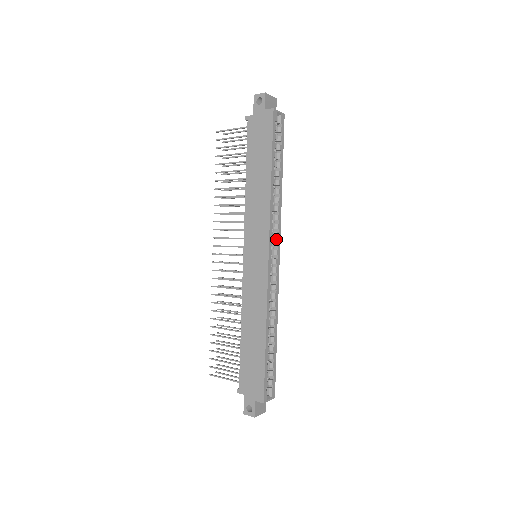
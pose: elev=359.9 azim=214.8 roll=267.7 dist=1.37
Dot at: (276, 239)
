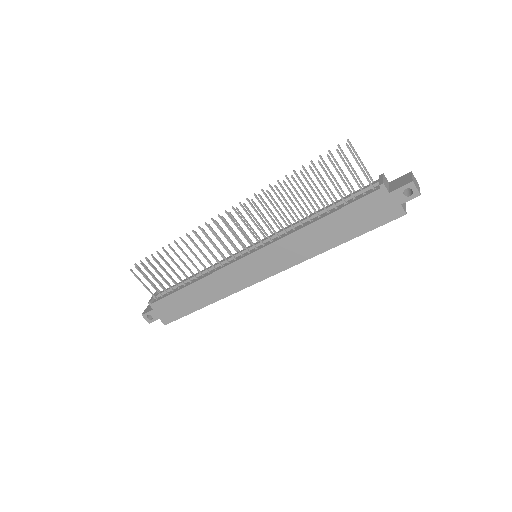
Dot at: occluded
